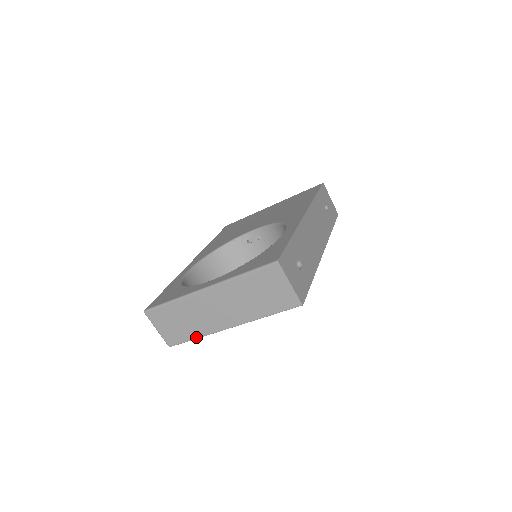
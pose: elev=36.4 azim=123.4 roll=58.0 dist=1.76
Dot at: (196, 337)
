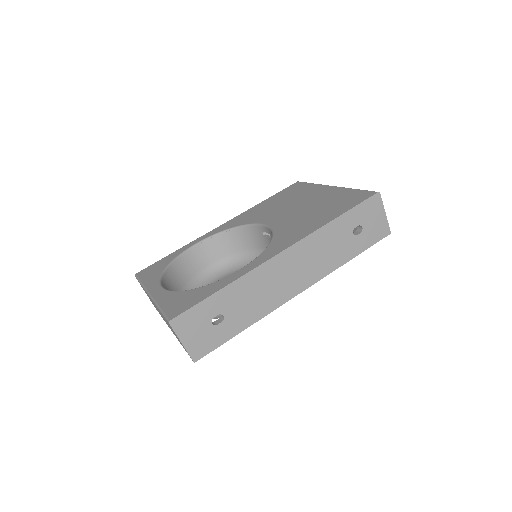
Dot at: (161, 316)
